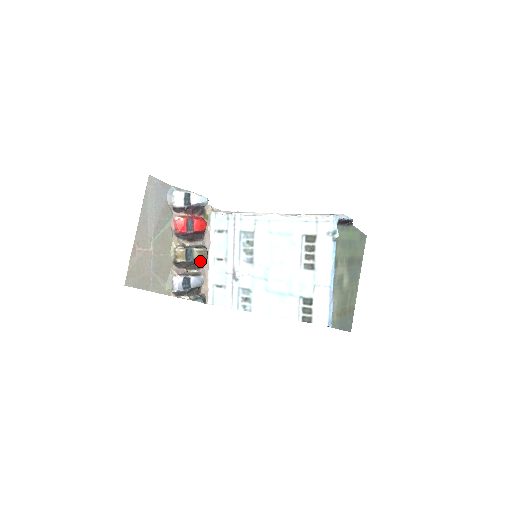
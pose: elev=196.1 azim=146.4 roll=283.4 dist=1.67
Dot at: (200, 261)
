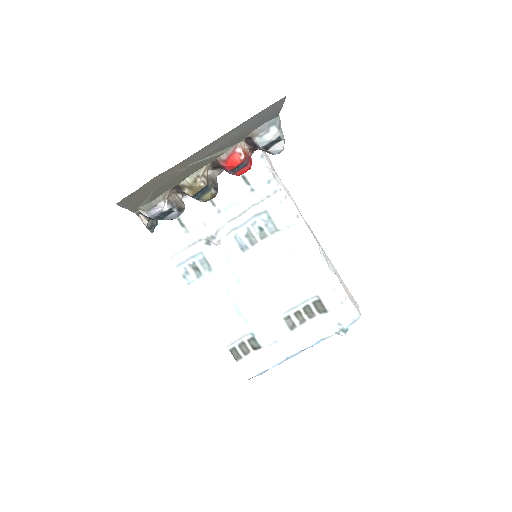
Dot at: occluded
